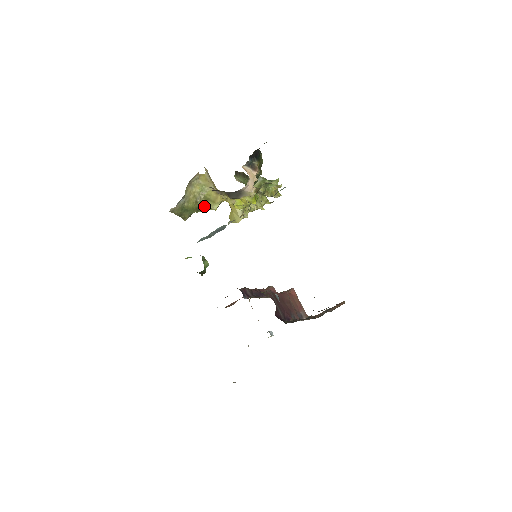
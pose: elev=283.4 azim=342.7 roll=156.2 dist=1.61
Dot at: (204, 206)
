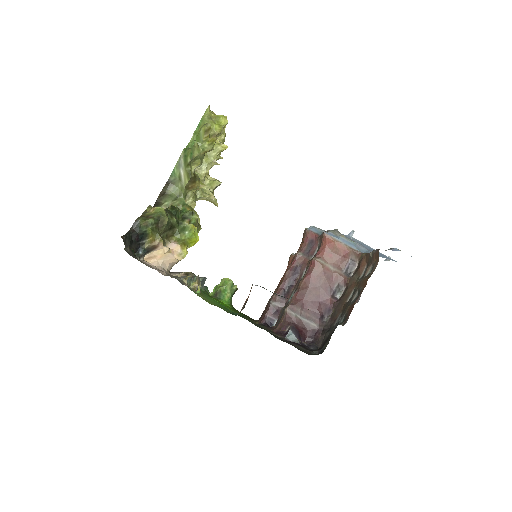
Dot at: occluded
